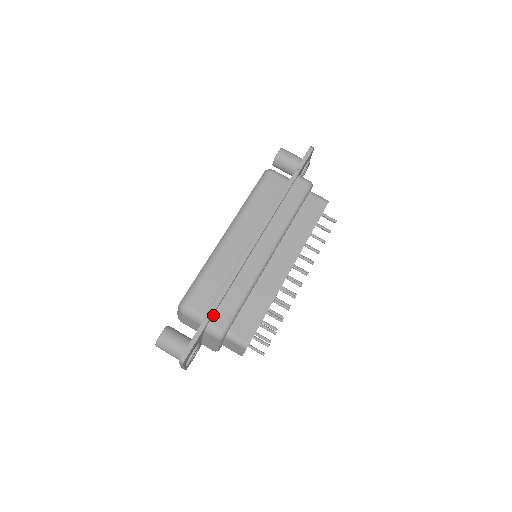
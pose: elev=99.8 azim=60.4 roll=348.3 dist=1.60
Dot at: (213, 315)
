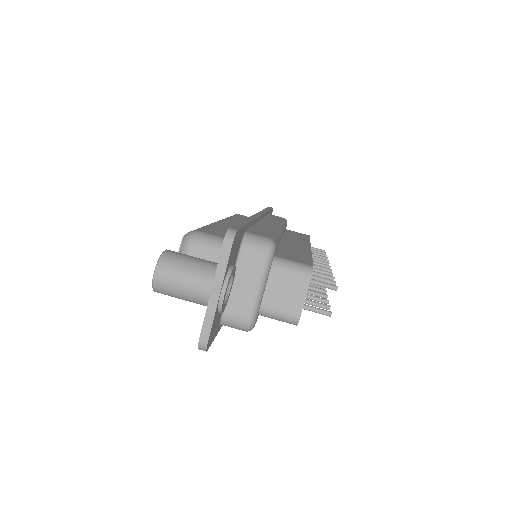
Dot at: (247, 230)
